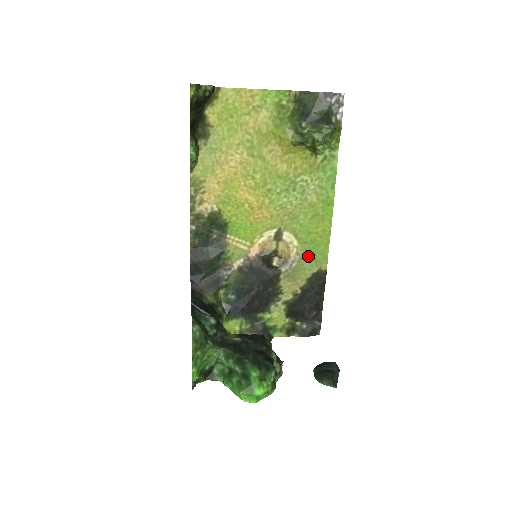
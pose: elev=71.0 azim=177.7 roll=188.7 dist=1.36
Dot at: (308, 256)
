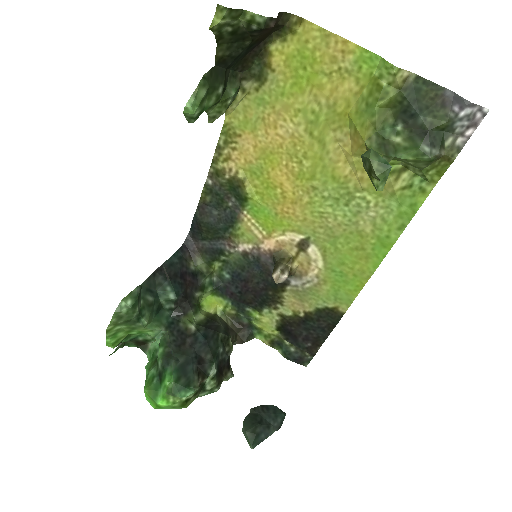
Dot at: (329, 286)
